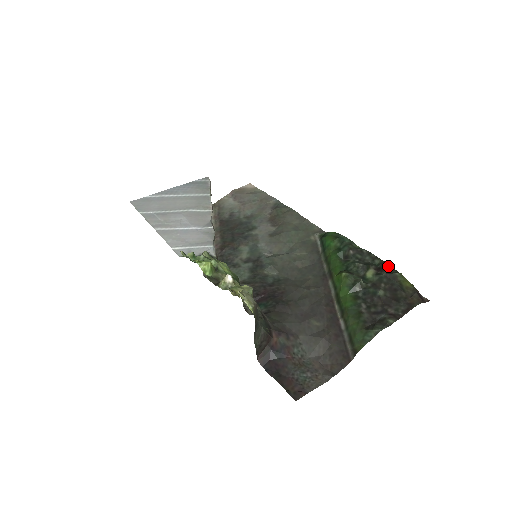
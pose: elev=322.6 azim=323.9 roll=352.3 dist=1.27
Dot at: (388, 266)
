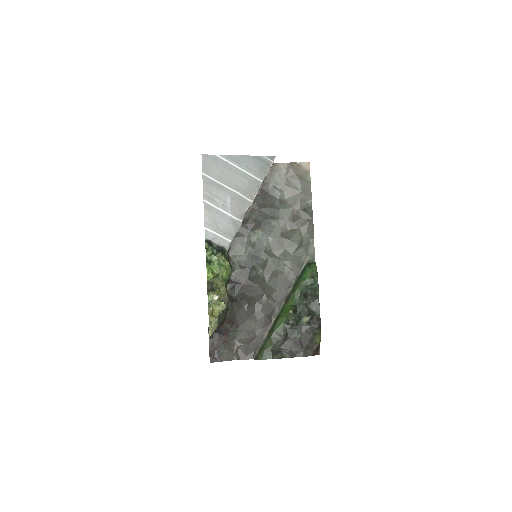
Dot at: (318, 323)
